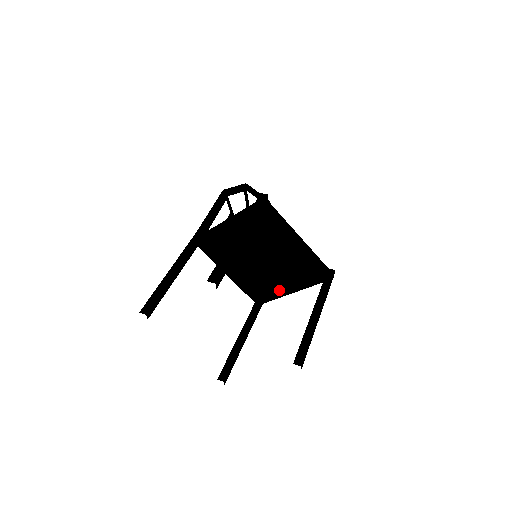
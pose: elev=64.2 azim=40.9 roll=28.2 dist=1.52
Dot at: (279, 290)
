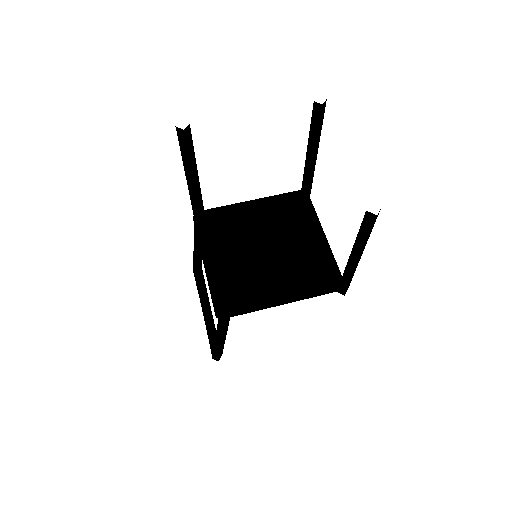
Dot at: (272, 290)
